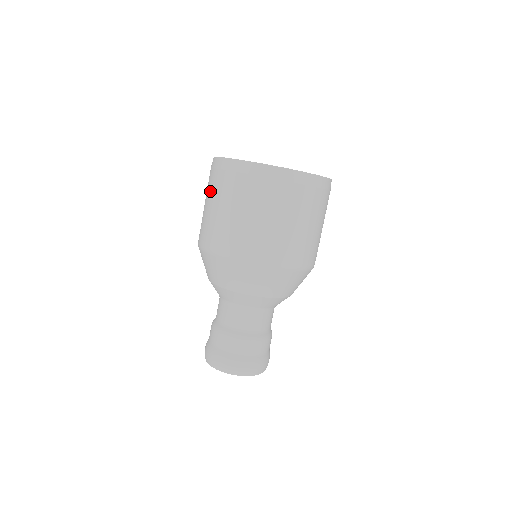
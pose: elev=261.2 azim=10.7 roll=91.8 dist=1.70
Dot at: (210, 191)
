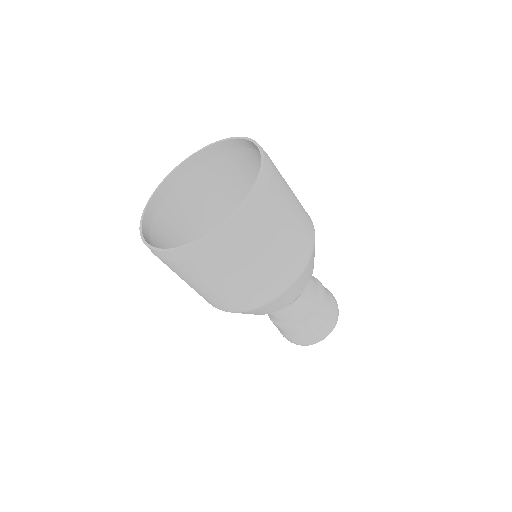
Dot at: occluded
